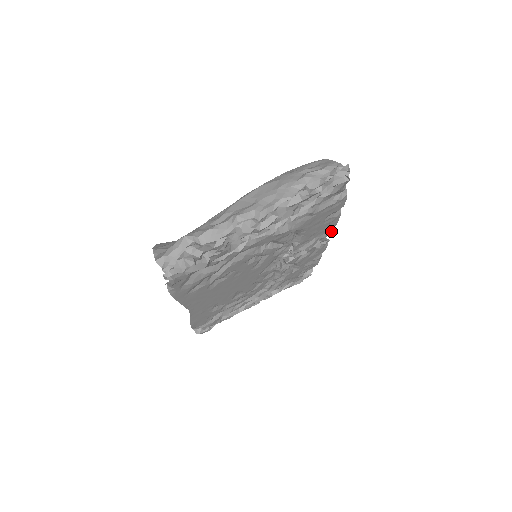
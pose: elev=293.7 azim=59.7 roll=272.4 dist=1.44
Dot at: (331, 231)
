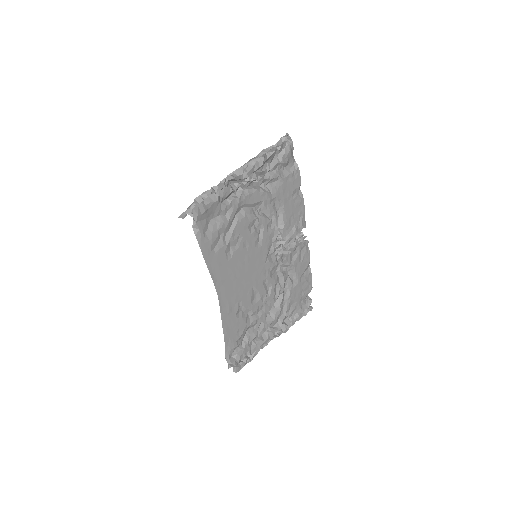
Dot at: (304, 224)
